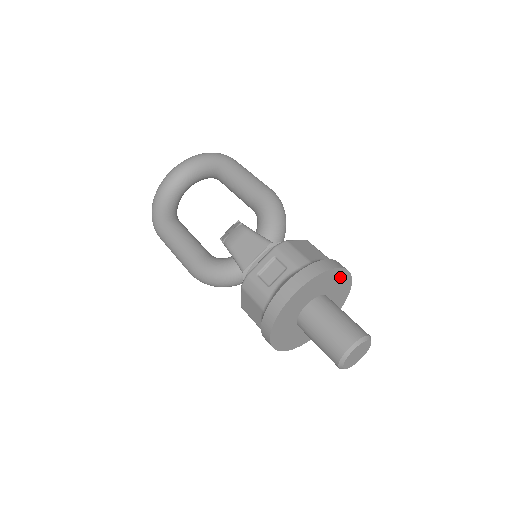
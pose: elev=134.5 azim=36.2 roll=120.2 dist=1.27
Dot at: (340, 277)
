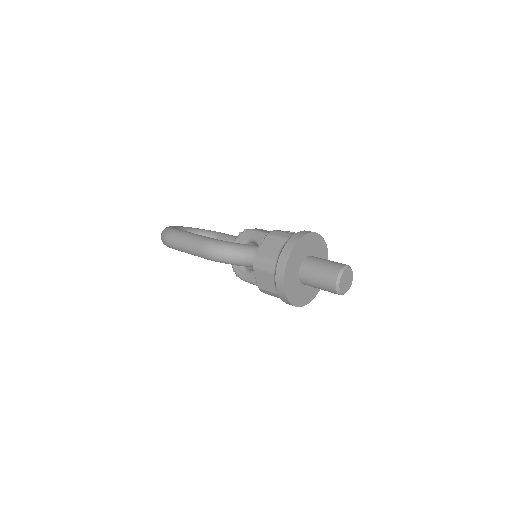
Dot at: occluded
